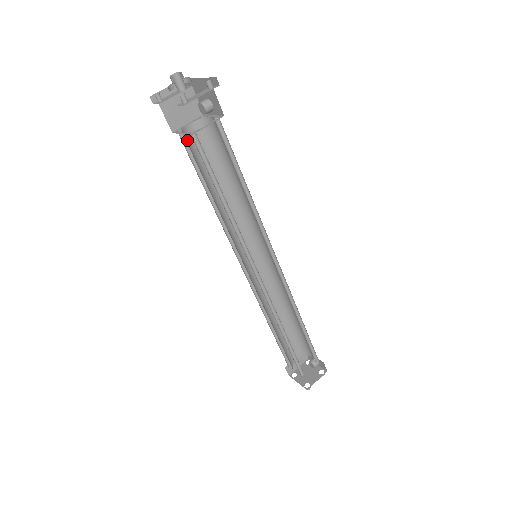
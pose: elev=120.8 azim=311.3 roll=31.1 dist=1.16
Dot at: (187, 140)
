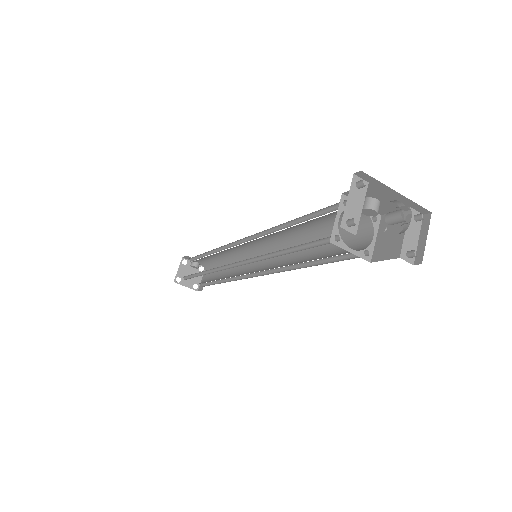
Dot at: occluded
